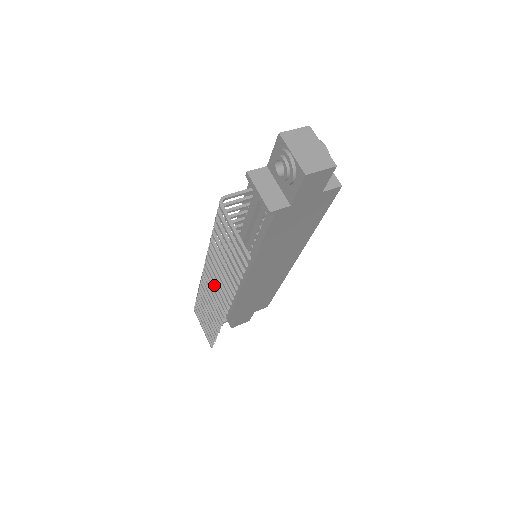
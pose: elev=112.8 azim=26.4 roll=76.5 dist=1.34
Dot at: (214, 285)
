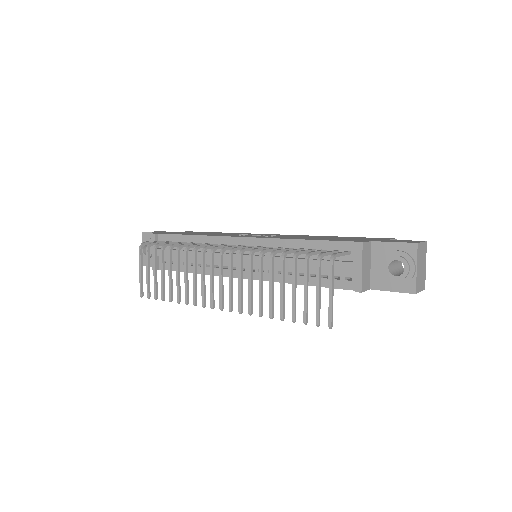
Dot at: occluded
